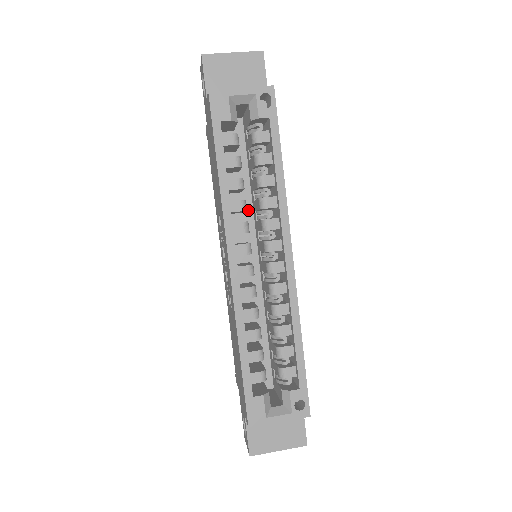
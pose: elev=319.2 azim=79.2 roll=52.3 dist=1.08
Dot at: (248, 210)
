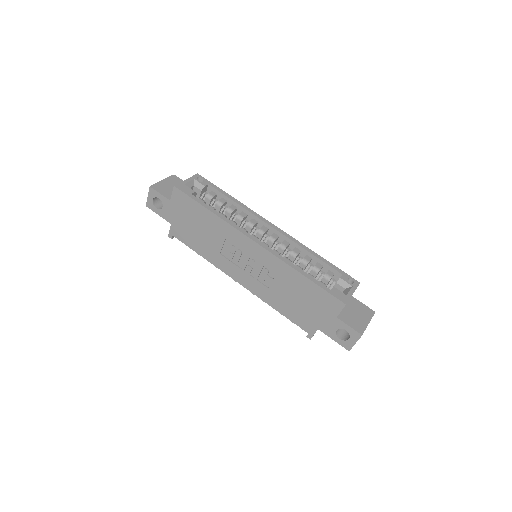
Dot at: occluded
